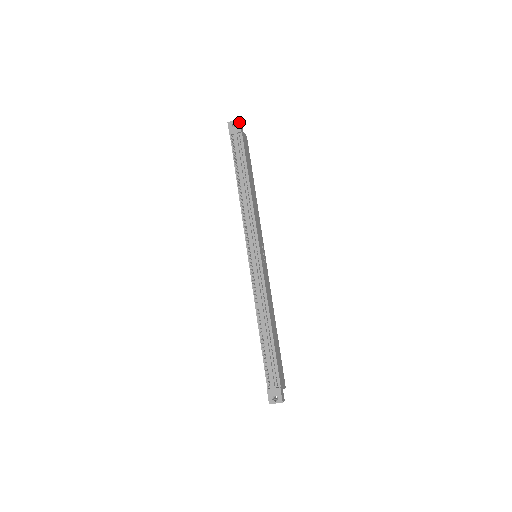
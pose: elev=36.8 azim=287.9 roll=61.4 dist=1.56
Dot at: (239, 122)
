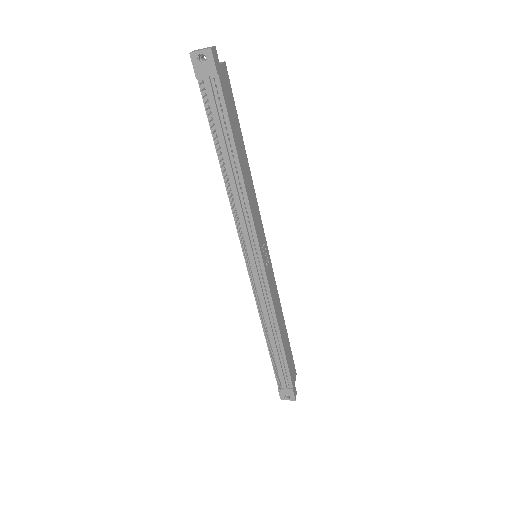
Dot at: (211, 54)
